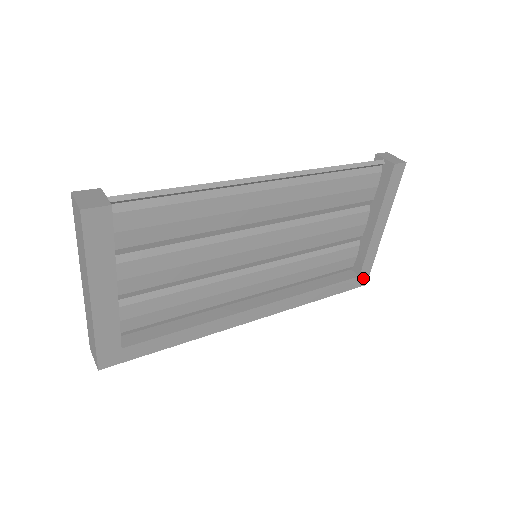
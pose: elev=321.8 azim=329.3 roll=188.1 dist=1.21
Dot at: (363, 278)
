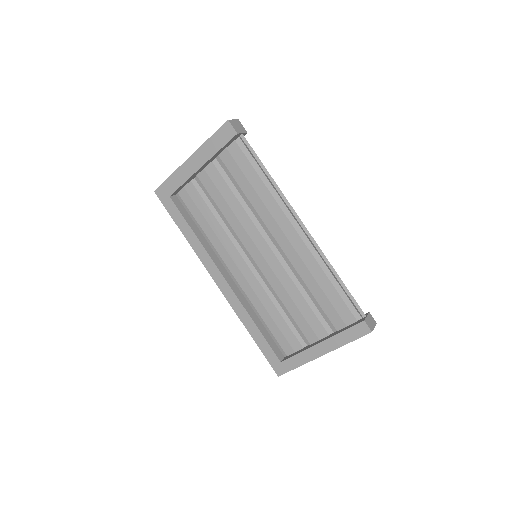
Dot at: (281, 368)
